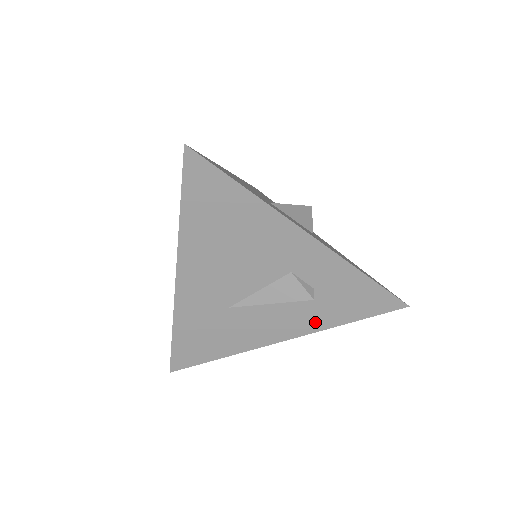
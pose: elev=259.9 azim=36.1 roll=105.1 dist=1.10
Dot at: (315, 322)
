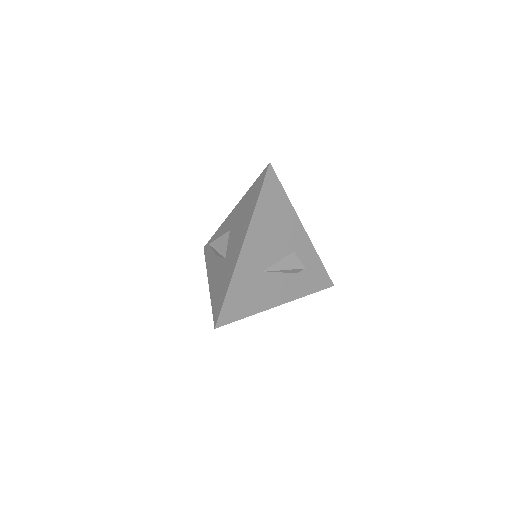
Dot at: (297, 291)
